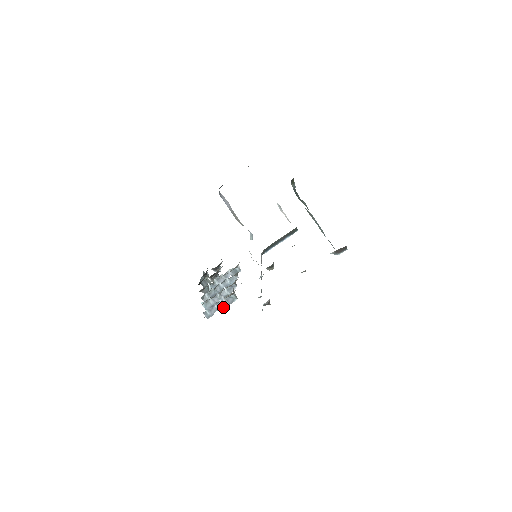
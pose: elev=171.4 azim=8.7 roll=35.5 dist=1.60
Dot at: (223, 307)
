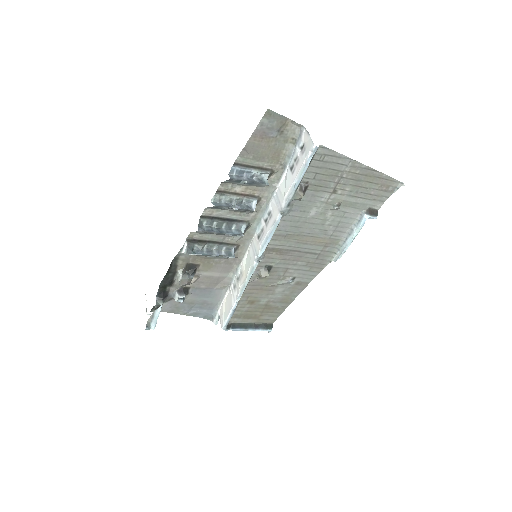
Dot at: (252, 181)
